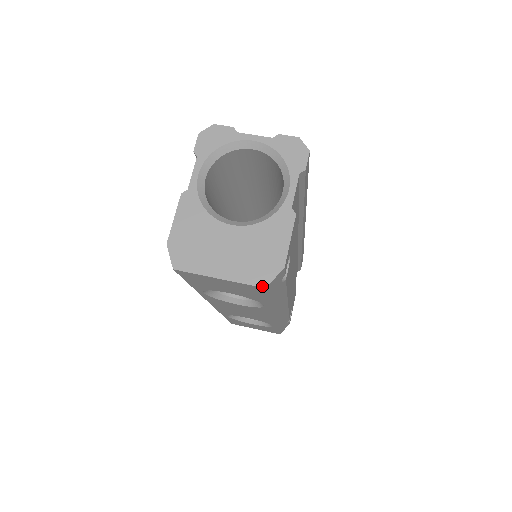
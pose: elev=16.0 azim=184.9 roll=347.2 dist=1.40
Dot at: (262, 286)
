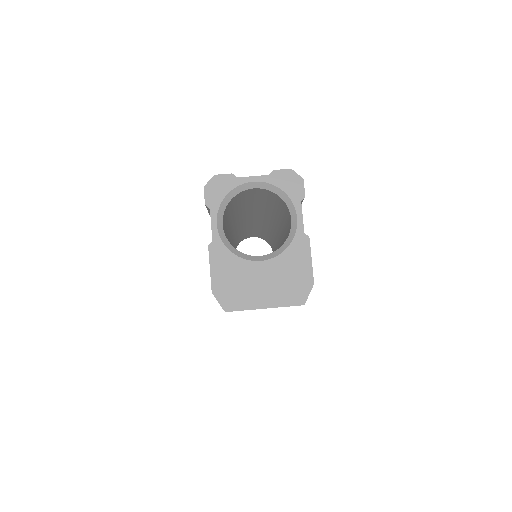
Dot at: (301, 304)
